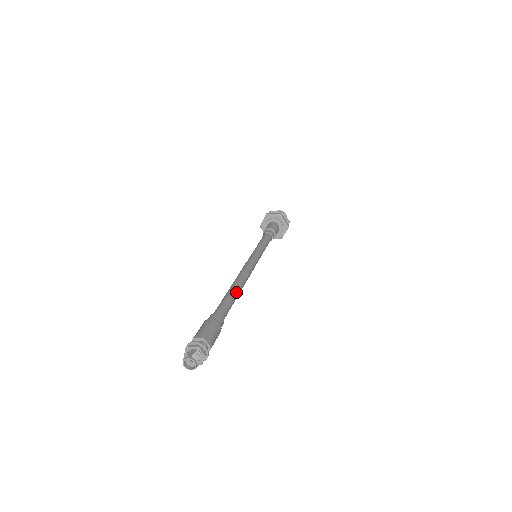
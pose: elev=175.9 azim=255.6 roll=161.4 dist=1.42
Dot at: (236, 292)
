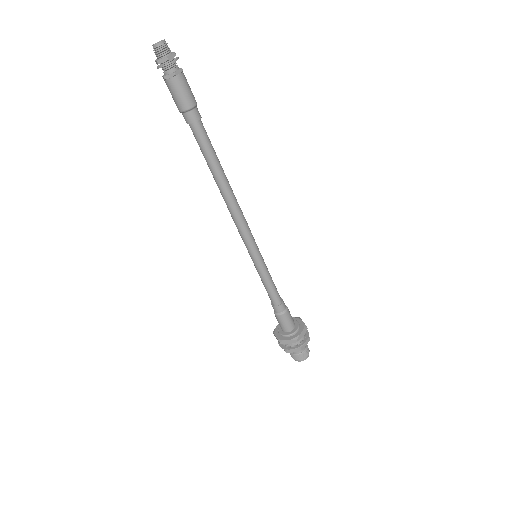
Dot at: (222, 168)
